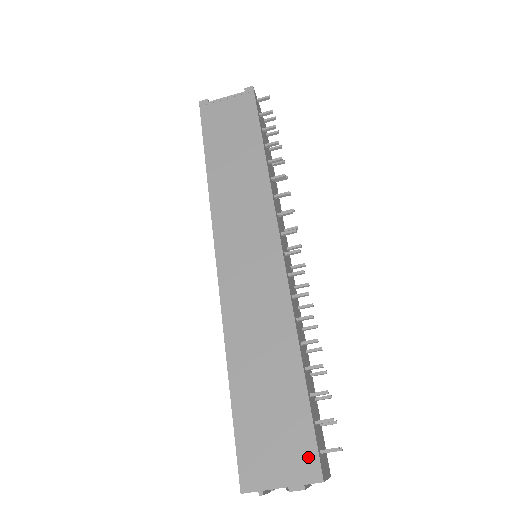
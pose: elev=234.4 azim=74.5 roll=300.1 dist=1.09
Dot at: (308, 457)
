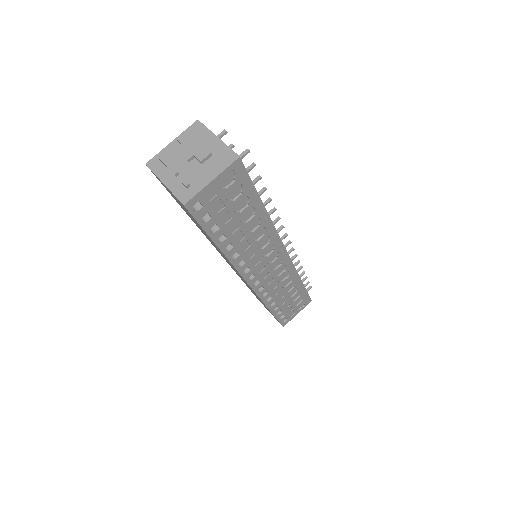
Dot at: occluded
